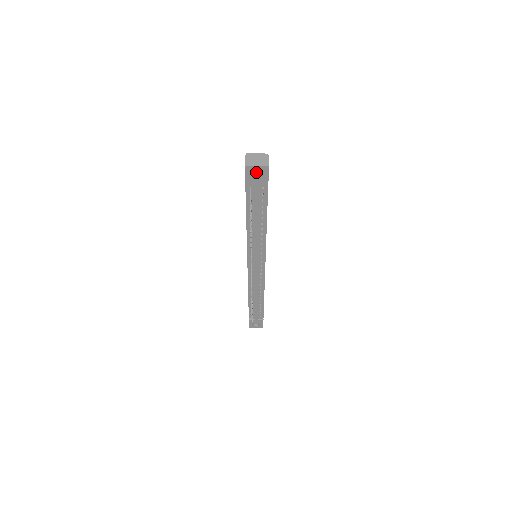
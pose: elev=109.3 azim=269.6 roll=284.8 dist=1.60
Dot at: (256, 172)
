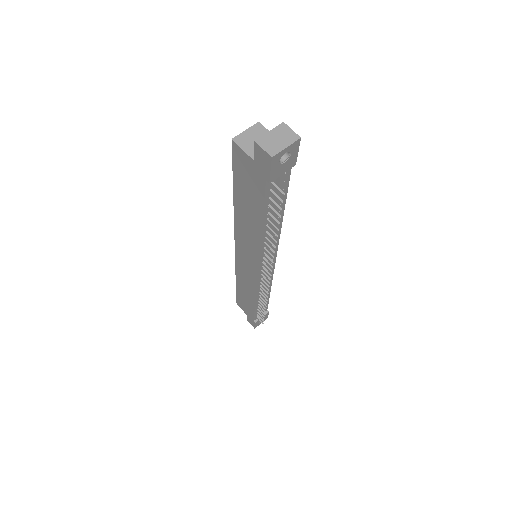
Dot at: occluded
